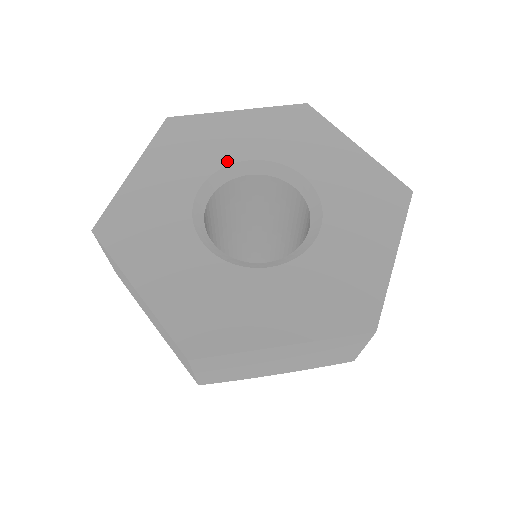
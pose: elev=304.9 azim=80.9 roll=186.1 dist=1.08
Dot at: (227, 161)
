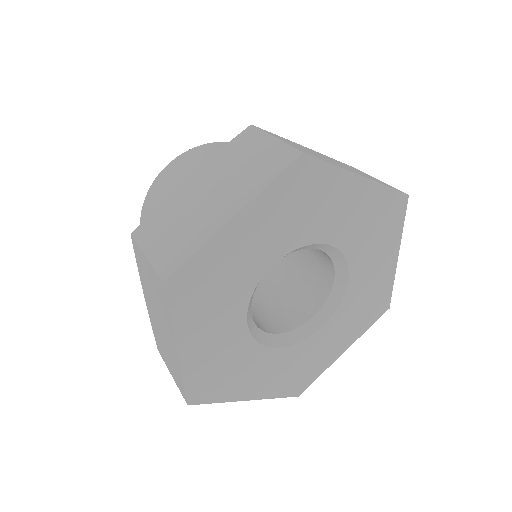
Dot at: (256, 280)
